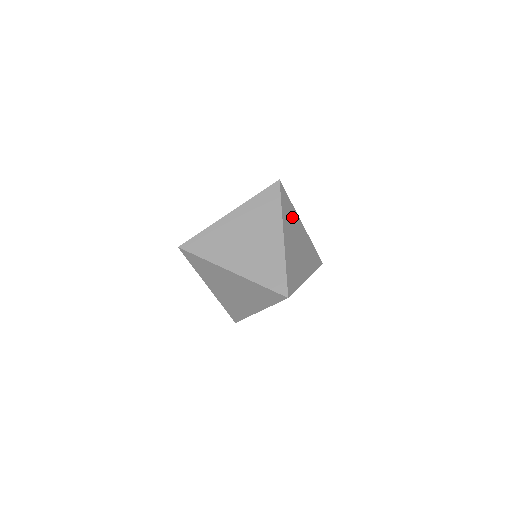
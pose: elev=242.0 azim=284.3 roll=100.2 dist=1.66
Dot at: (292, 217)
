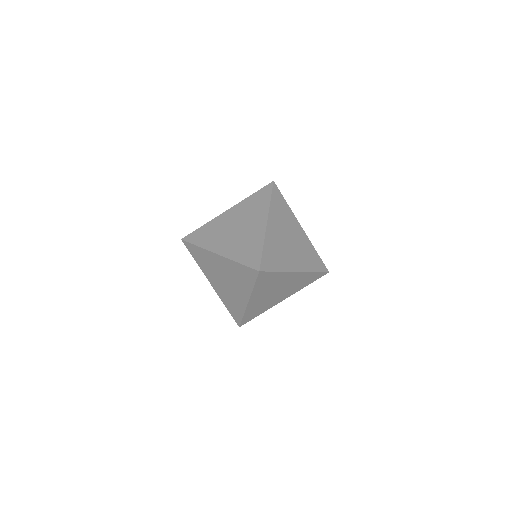
Dot at: occluded
